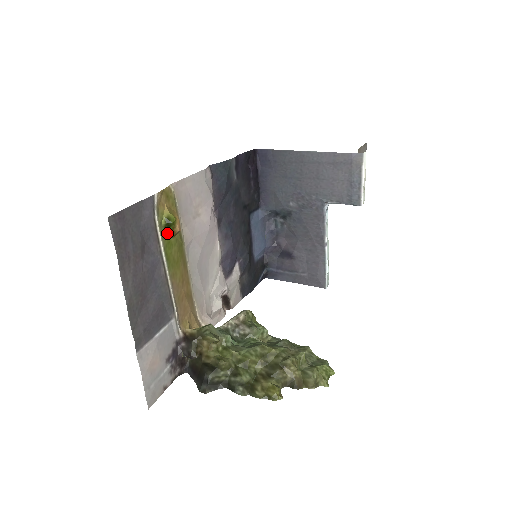
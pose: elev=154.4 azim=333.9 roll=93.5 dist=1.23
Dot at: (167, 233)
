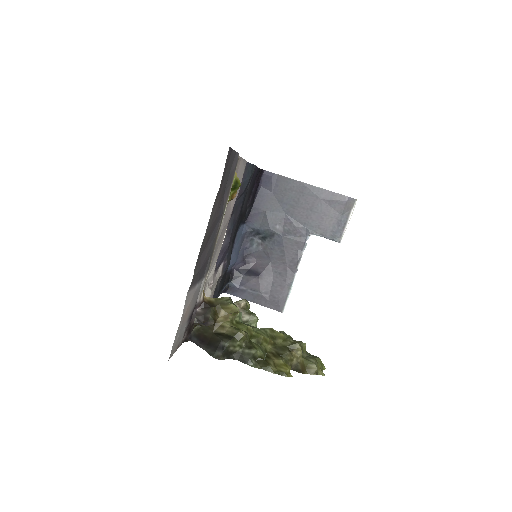
Dot at: (230, 194)
